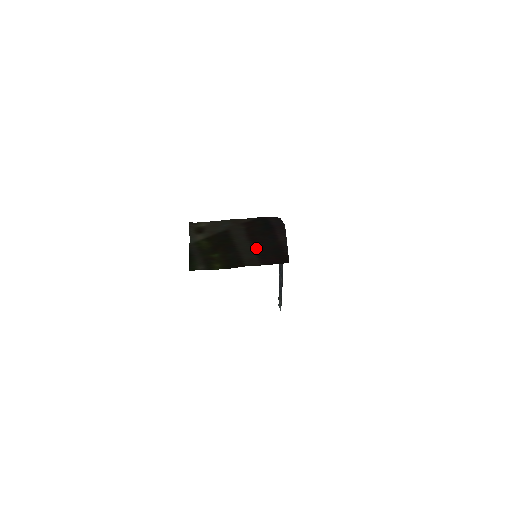
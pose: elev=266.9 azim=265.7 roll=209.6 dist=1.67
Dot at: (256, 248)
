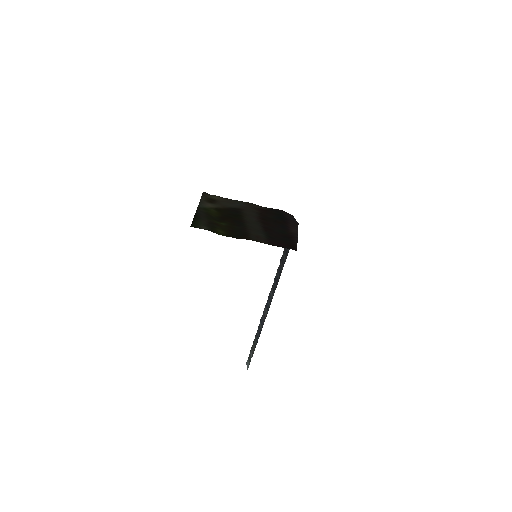
Dot at: (265, 230)
